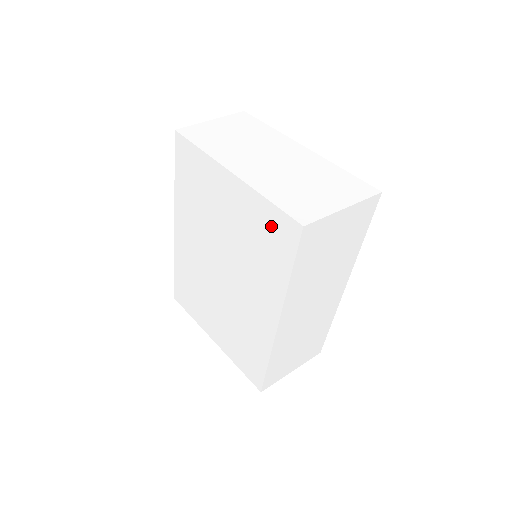
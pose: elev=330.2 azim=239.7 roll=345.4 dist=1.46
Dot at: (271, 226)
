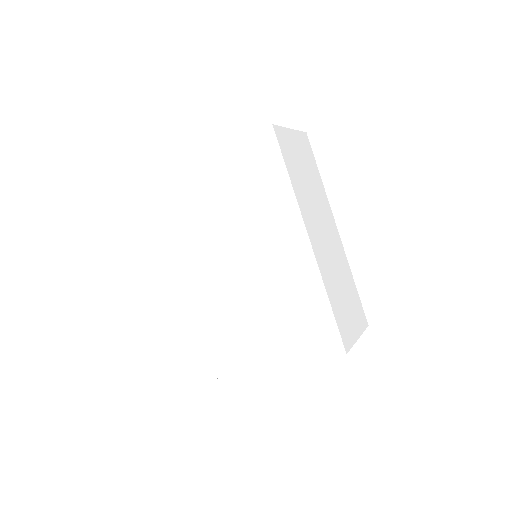
Dot at: (251, 157)
